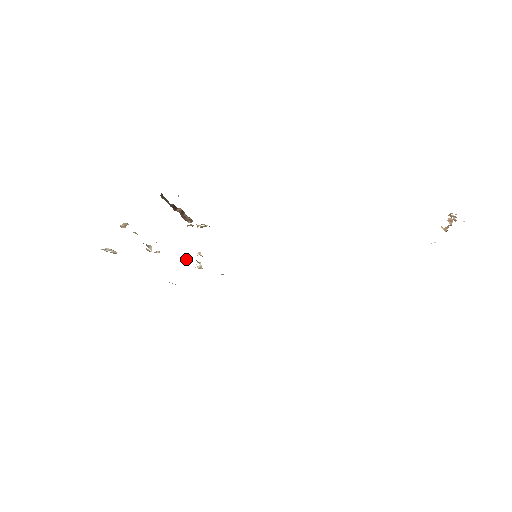
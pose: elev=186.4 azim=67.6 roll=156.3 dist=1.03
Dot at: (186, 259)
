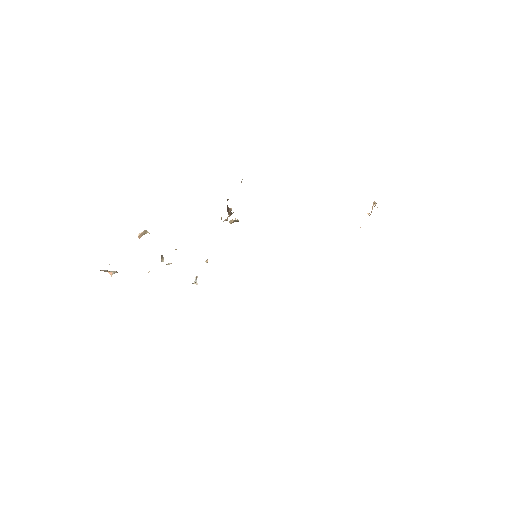
Dot at: occluded
